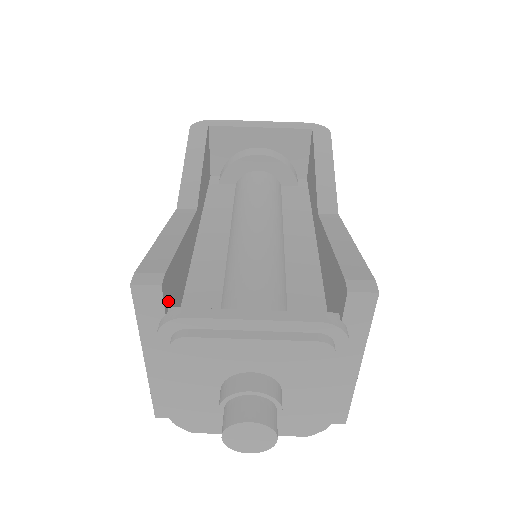
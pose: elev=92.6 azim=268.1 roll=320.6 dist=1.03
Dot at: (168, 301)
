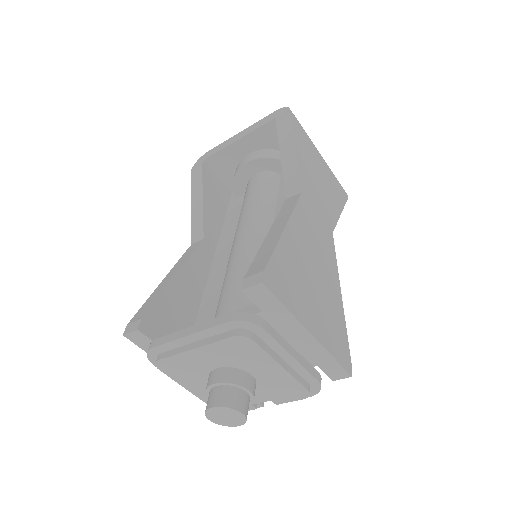
Dot at: (159, 333)
